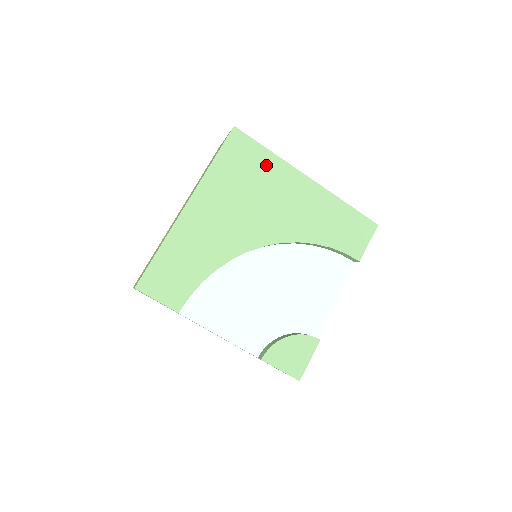
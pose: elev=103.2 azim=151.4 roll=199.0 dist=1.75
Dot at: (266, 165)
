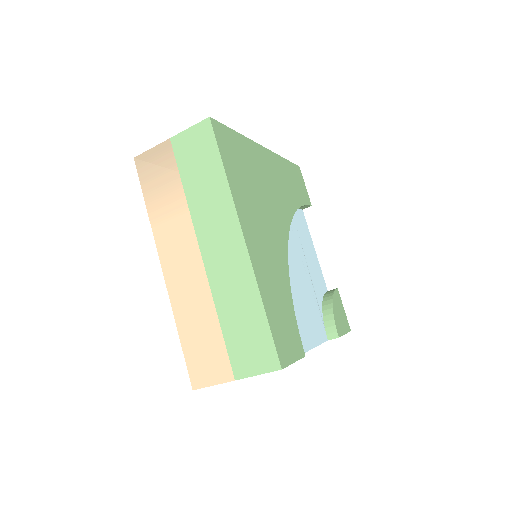
Dot at: (245, 151)
